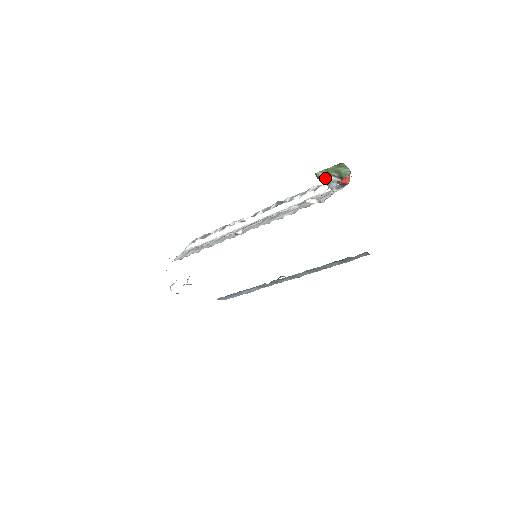
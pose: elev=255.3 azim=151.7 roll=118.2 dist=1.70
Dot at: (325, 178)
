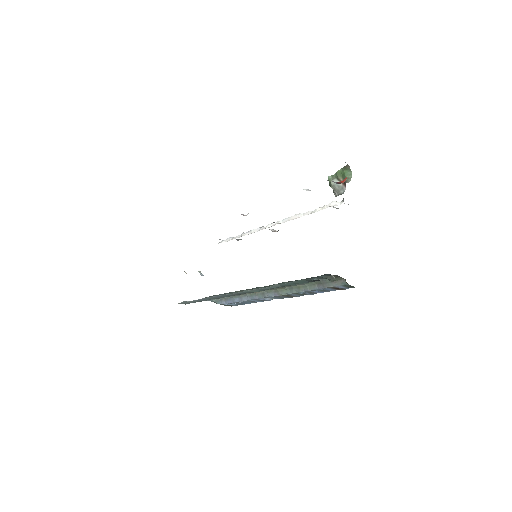
Dot at: occluded
